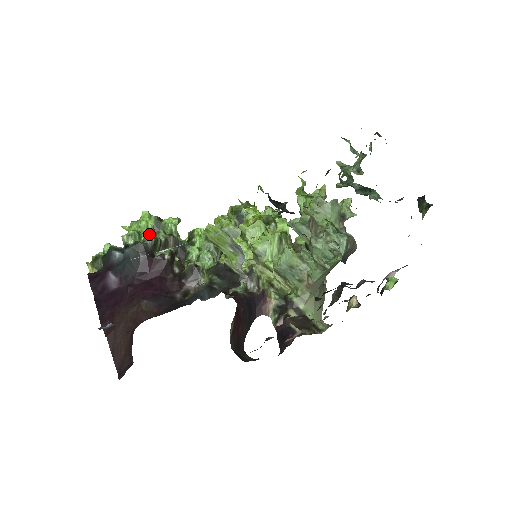
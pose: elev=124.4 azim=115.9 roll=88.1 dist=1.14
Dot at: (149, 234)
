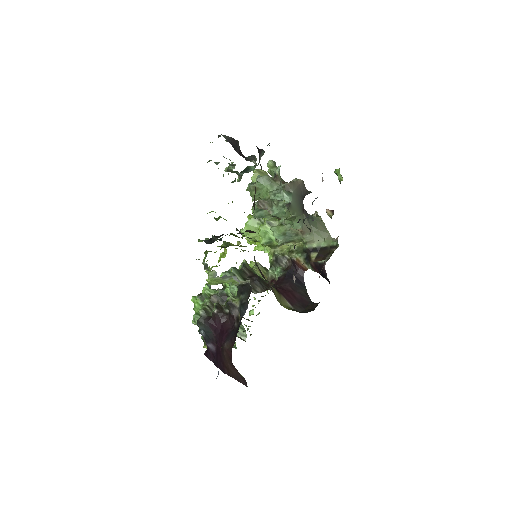
Dot at: occluded
